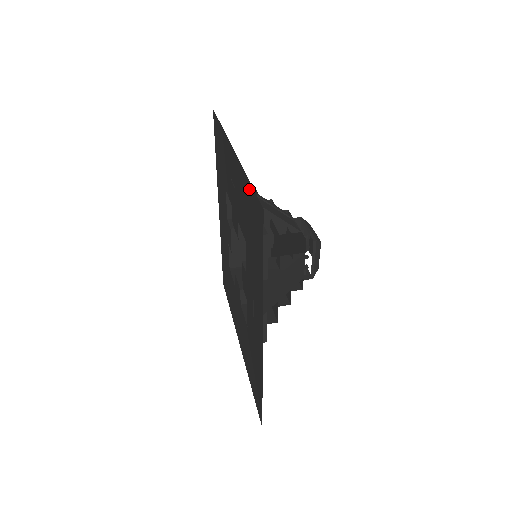
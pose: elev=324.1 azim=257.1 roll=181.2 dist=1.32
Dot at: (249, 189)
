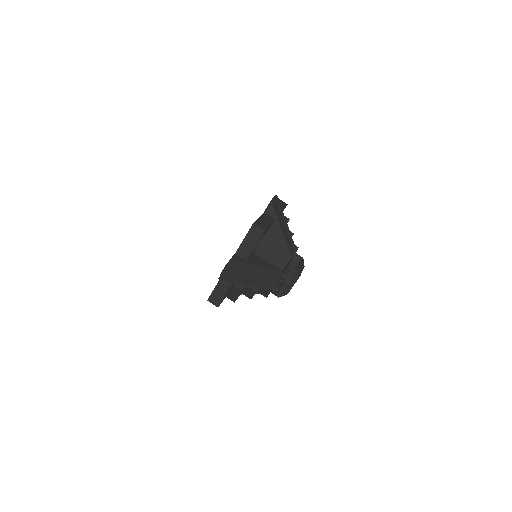
Dot at: occluded
